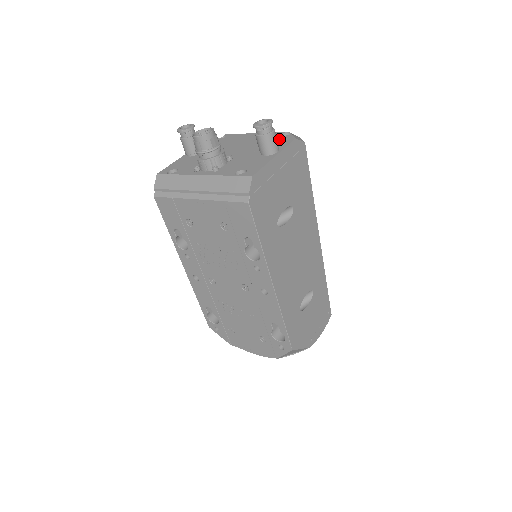
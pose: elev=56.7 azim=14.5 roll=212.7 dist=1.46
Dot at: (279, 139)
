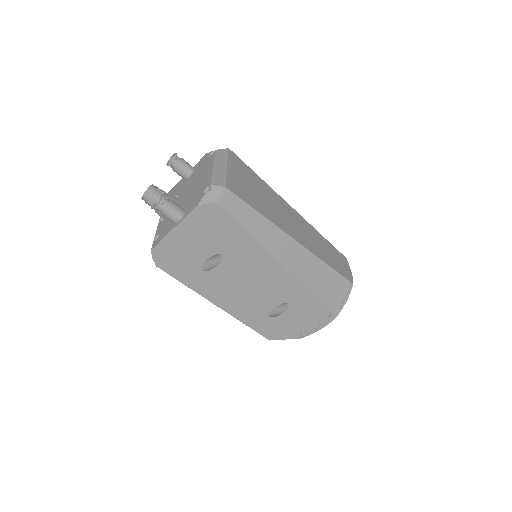
Dot at: (198, 197)
